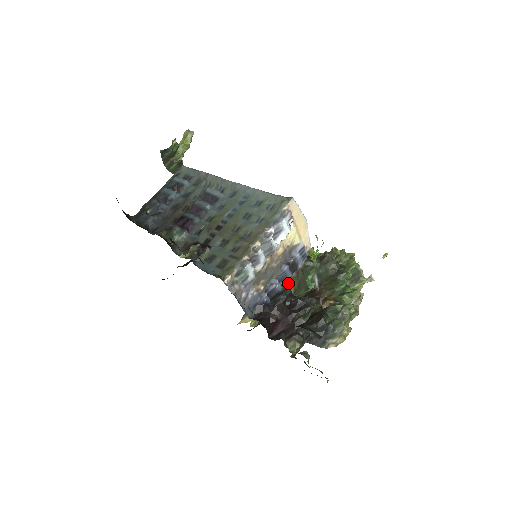
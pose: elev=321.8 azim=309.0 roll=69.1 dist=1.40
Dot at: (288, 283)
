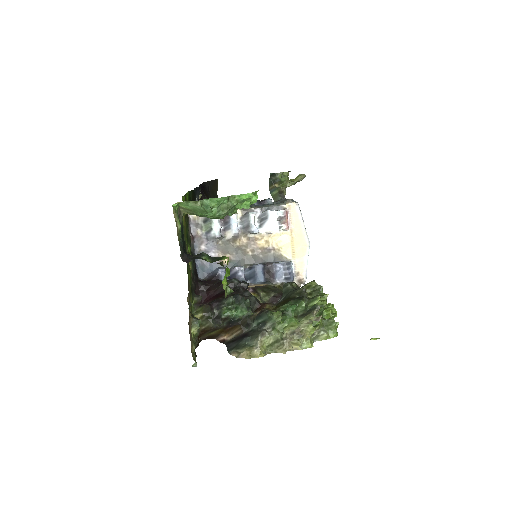
Dot at: occluded
